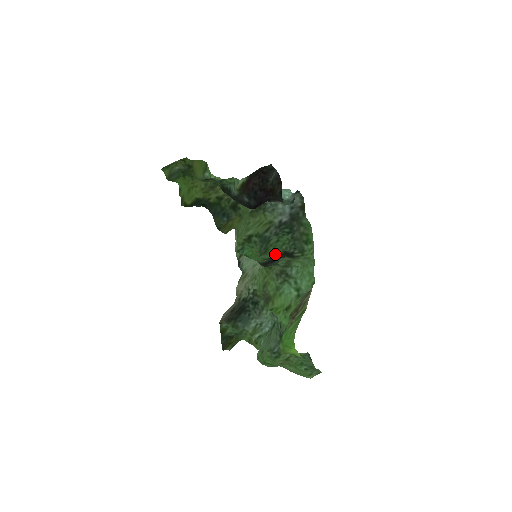
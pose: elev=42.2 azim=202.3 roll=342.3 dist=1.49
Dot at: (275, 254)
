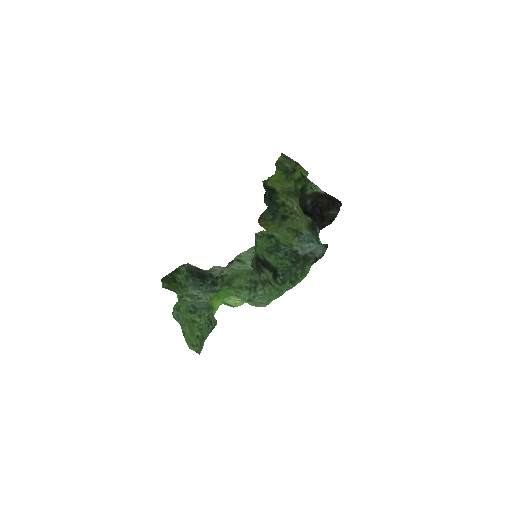
Dot at: (271, 262)
